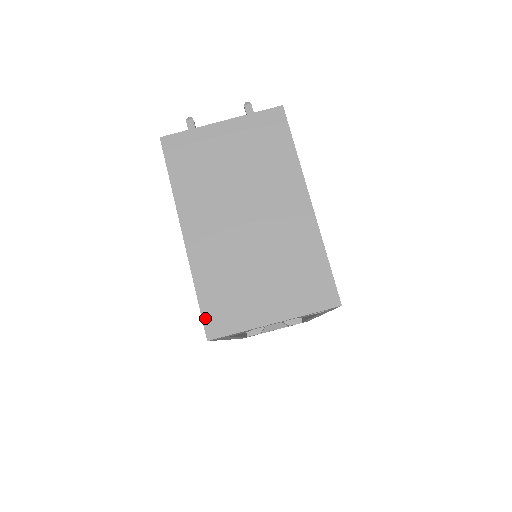
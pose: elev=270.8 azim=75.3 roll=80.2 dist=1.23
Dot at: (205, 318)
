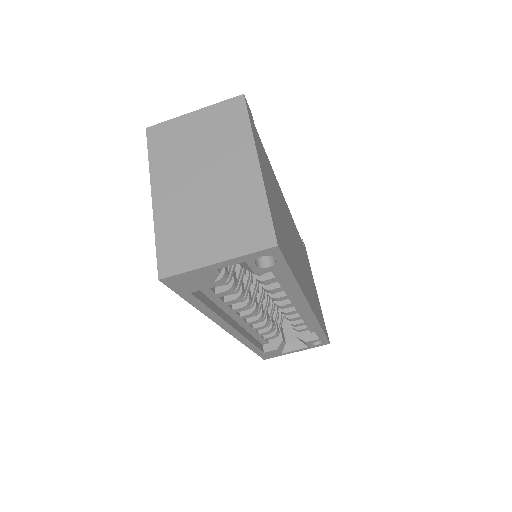
Dot at: (159, 261)
